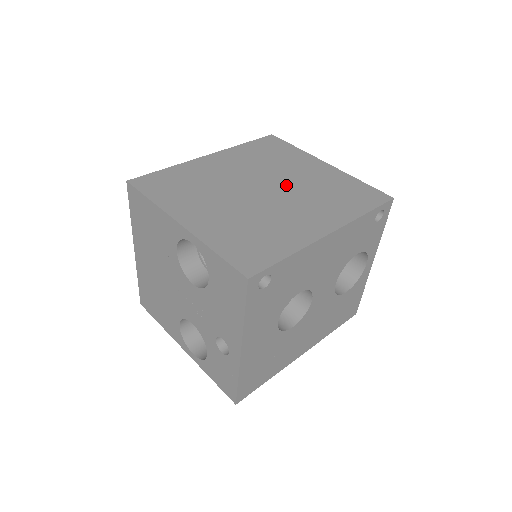
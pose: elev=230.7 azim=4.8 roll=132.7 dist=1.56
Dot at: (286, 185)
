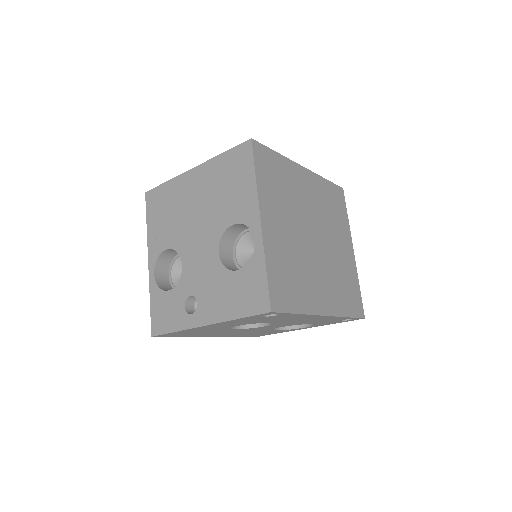
Dot at: (327, 248)
